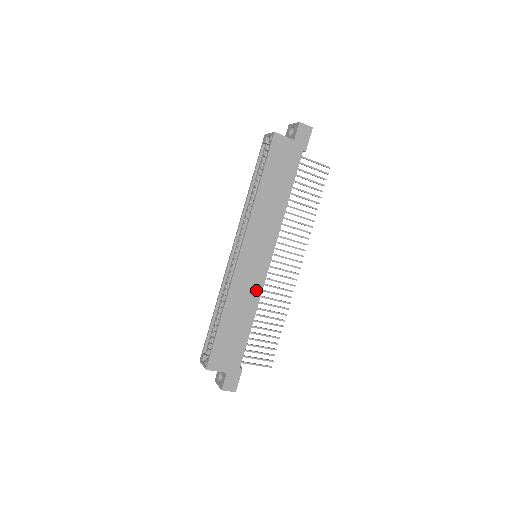
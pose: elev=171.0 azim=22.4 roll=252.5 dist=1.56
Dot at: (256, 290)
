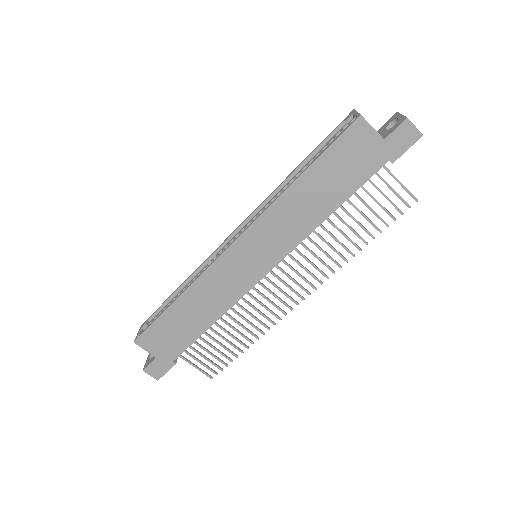
Dot at: (232, 295)
